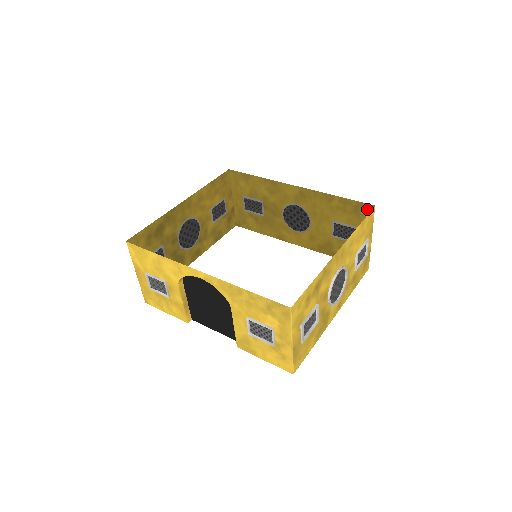
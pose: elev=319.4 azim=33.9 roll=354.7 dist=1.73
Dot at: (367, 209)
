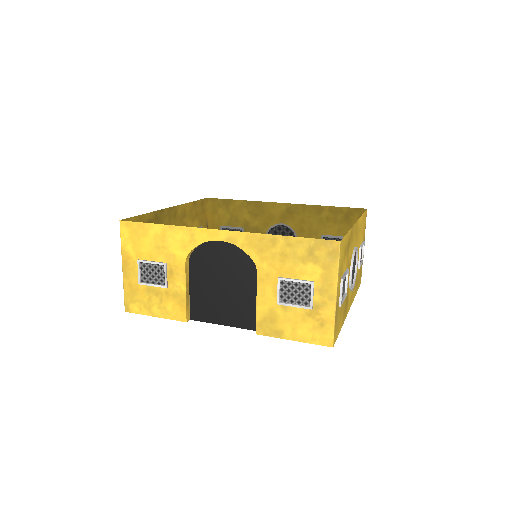
Dot at: (359, 214)
